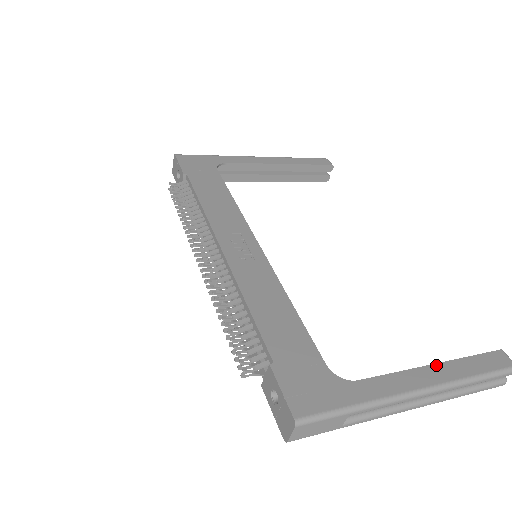
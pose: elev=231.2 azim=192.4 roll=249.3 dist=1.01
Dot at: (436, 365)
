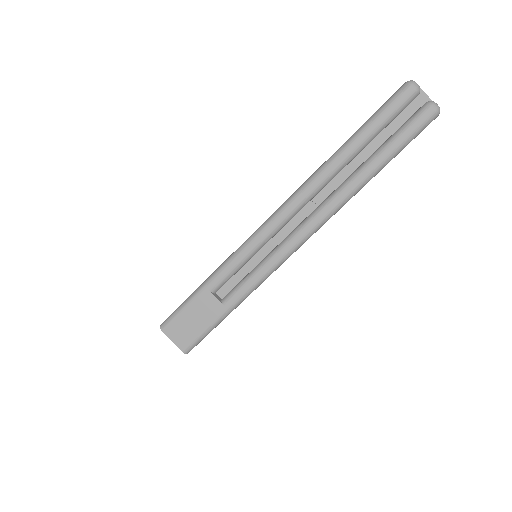
Dot at: occluded
